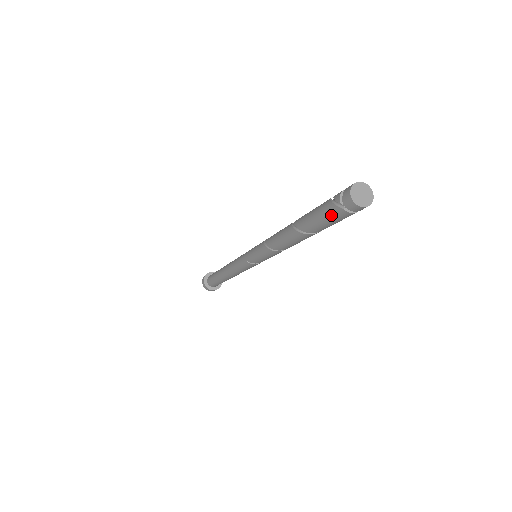
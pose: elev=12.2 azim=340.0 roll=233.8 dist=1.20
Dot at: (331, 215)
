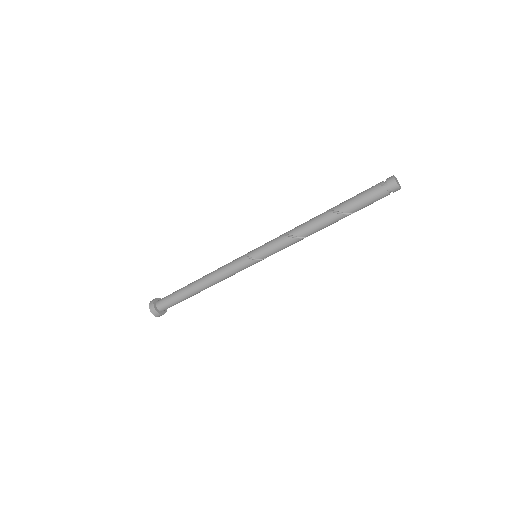
Dot at: (372, 192)
